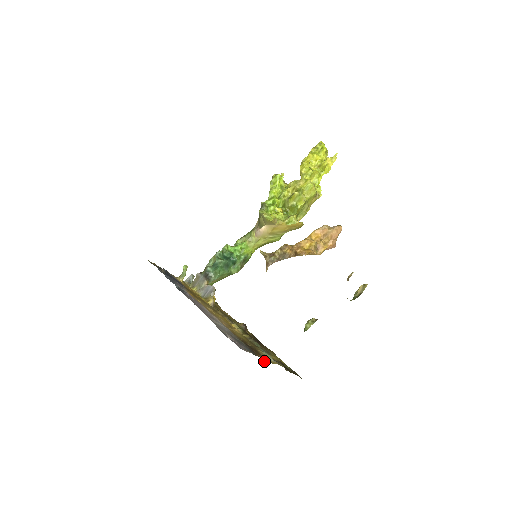
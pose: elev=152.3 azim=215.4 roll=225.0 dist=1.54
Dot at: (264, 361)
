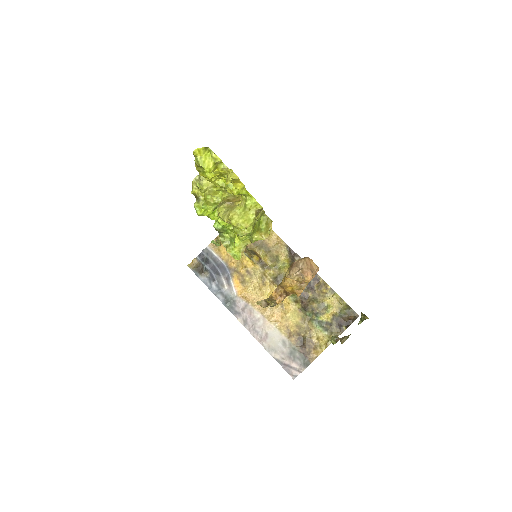
Dot at: (317, 356)
